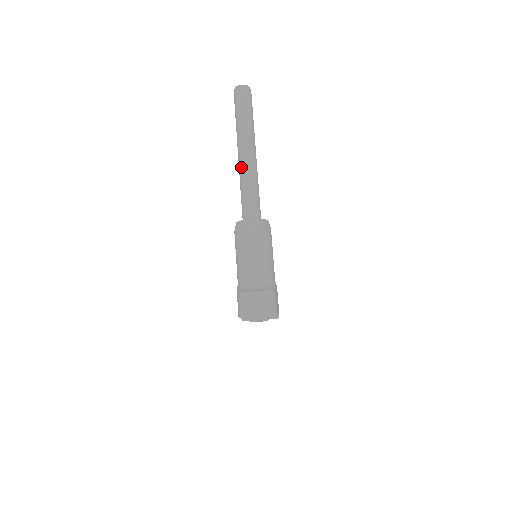
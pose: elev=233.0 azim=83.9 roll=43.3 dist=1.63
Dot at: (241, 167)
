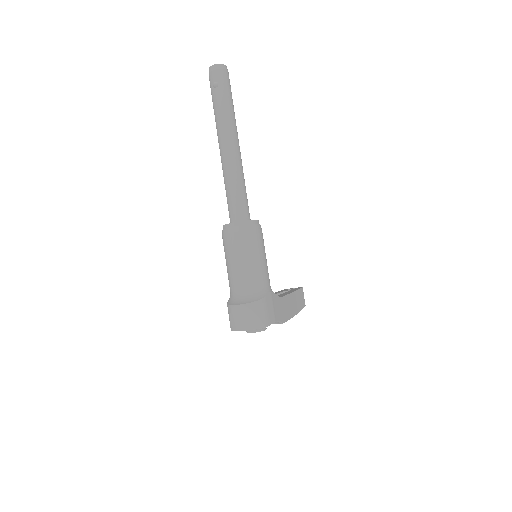
Dot at: (222, 163)
